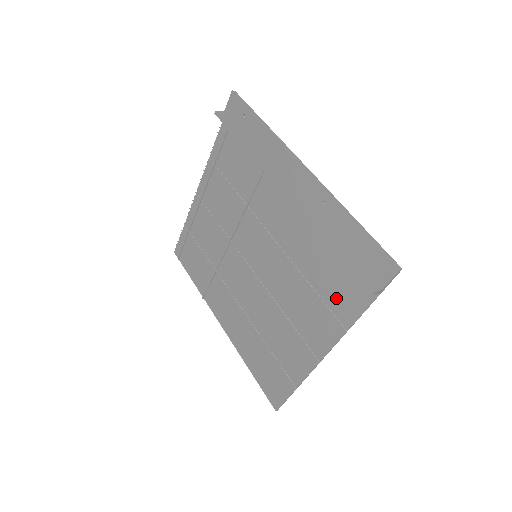
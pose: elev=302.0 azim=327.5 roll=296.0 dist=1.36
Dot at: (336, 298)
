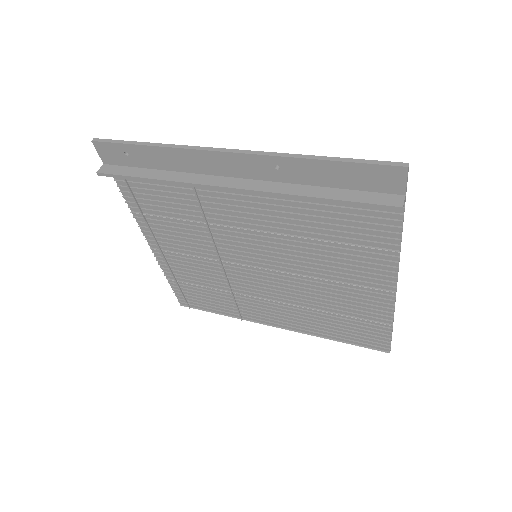
Dot at: (365, 234)
